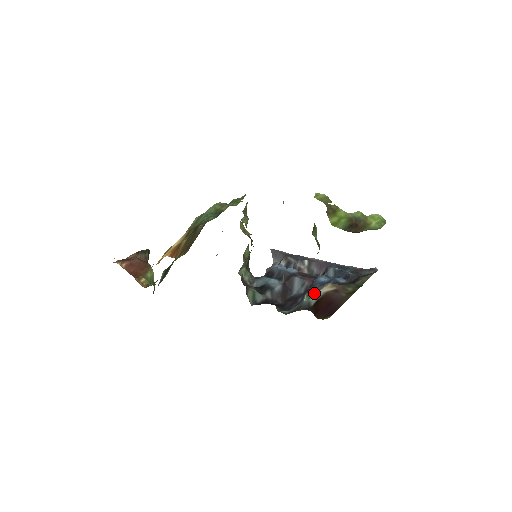
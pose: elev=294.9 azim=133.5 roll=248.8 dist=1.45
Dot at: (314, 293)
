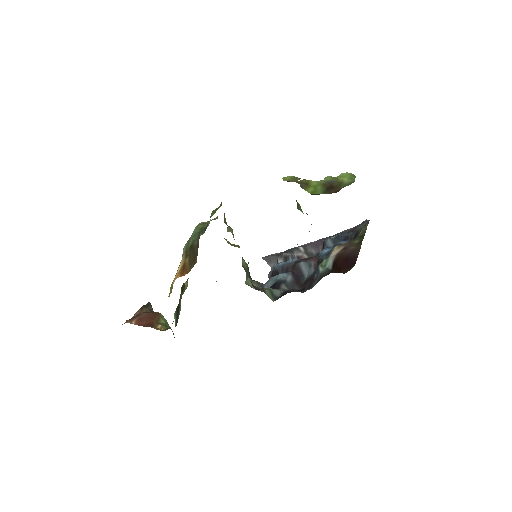
Dot at: (326, 260)
